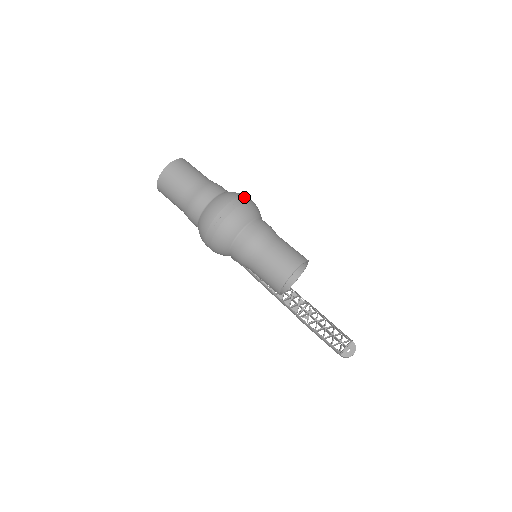
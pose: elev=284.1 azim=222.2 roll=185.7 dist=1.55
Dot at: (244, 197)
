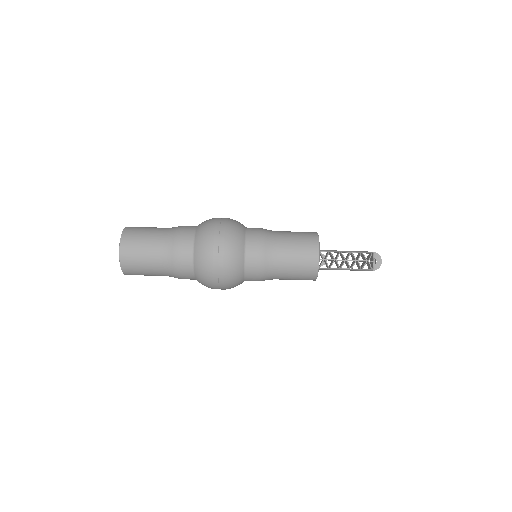
Dot at: (218, 223)
